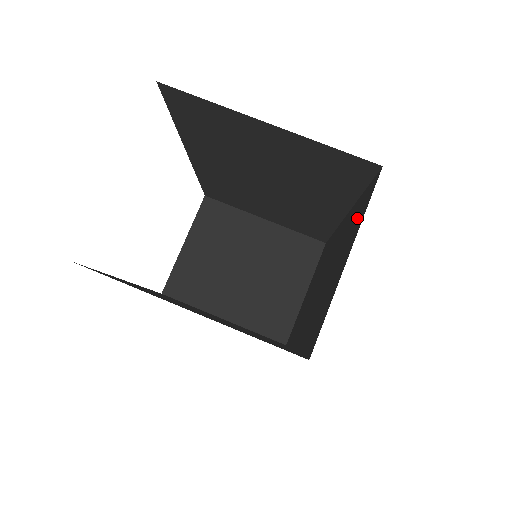
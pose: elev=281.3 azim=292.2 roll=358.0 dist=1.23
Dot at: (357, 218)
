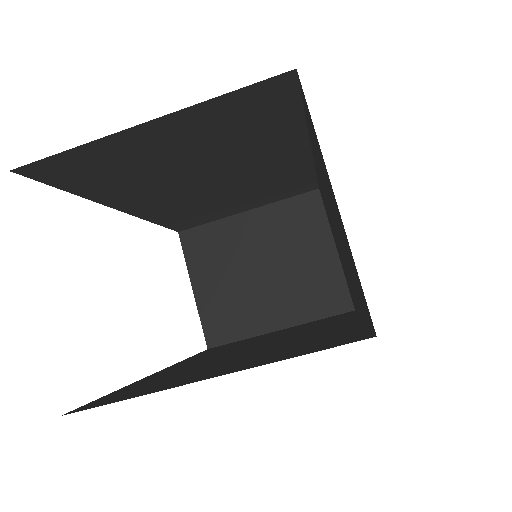
Dot at: occluded
